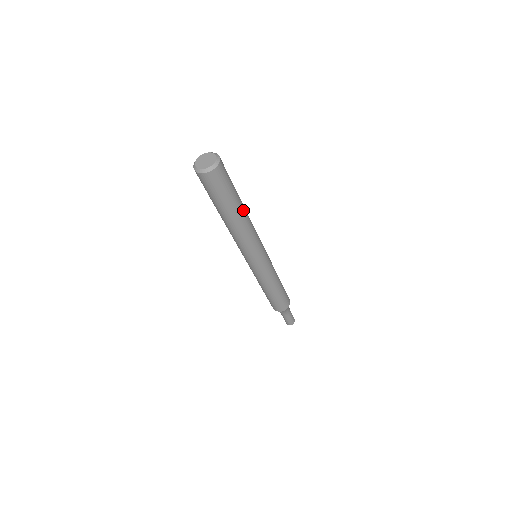
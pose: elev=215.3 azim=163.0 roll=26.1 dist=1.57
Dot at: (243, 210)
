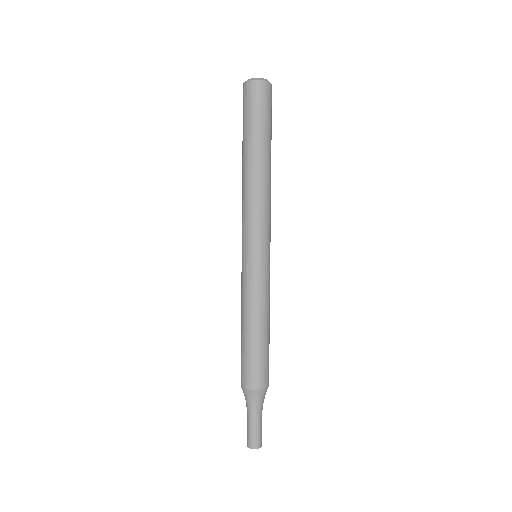
Dot at: (269, 160)
